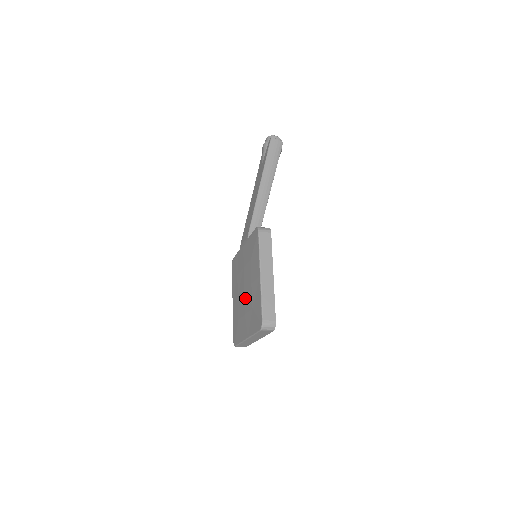
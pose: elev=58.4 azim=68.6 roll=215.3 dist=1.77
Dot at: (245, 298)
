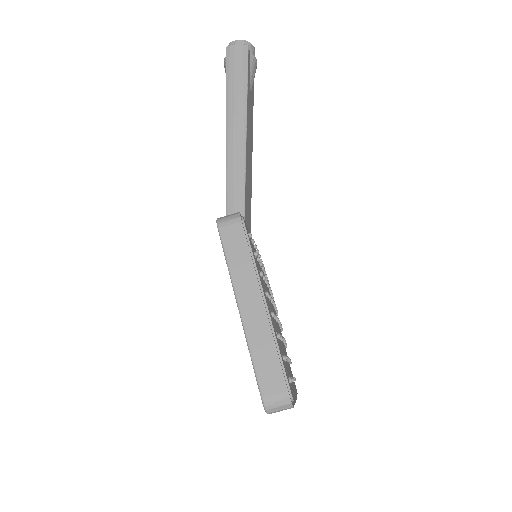
Dot at: occluded
